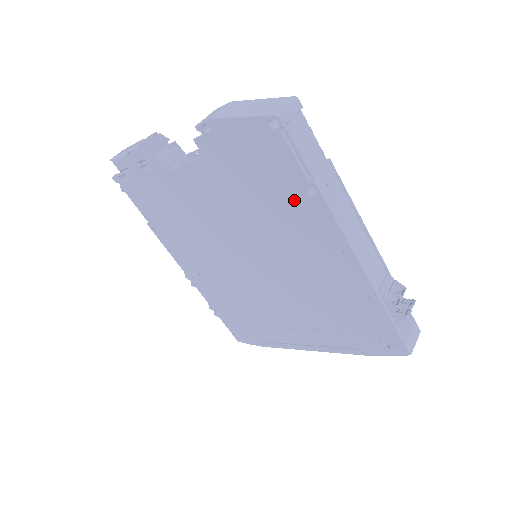
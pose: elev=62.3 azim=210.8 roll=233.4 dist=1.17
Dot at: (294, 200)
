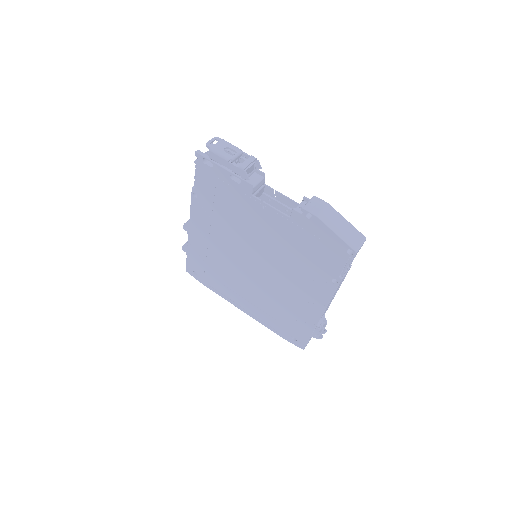
Dot at: (321, 274)
